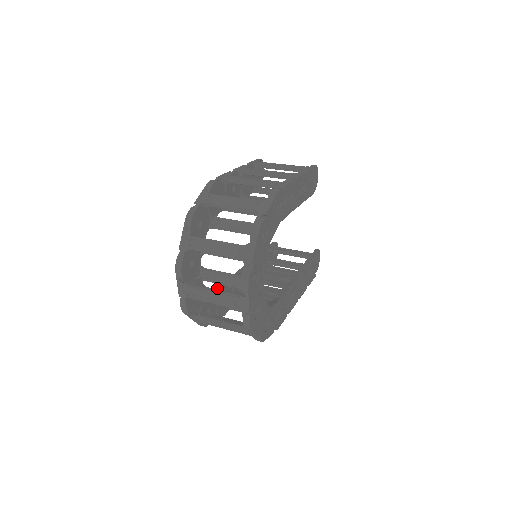
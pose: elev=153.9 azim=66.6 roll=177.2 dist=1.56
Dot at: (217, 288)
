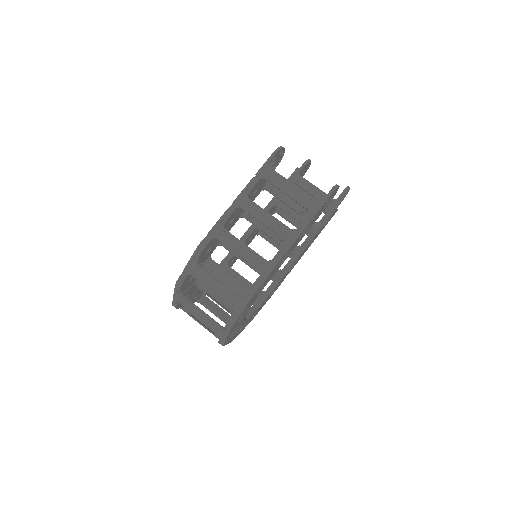
Dot at: (223, 260)
